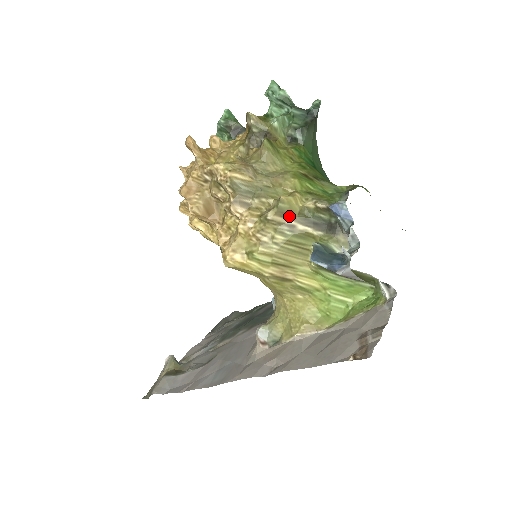
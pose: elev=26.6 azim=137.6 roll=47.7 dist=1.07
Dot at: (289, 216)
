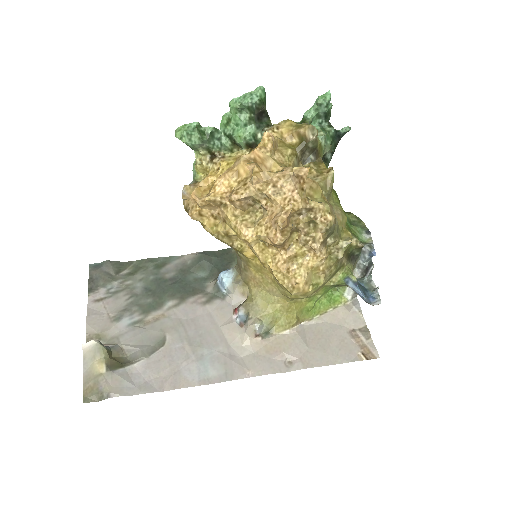
Dot at: (345, 254)
